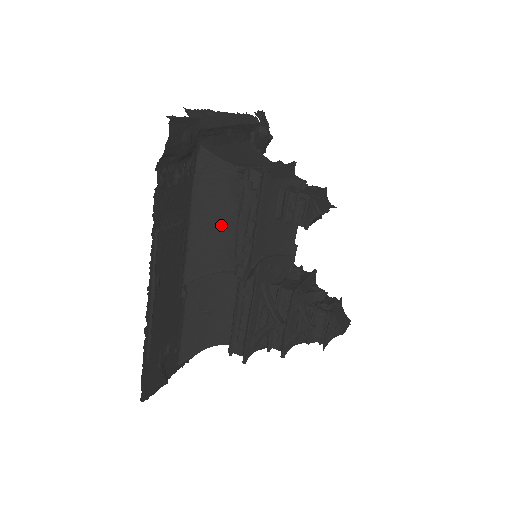
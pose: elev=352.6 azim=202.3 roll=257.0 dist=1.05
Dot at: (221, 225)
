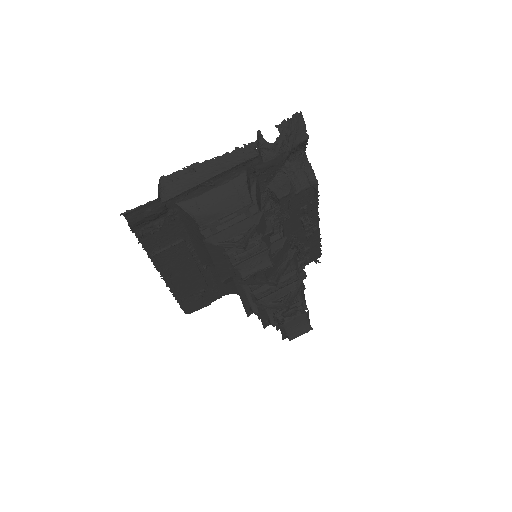
Dot at: occluded
